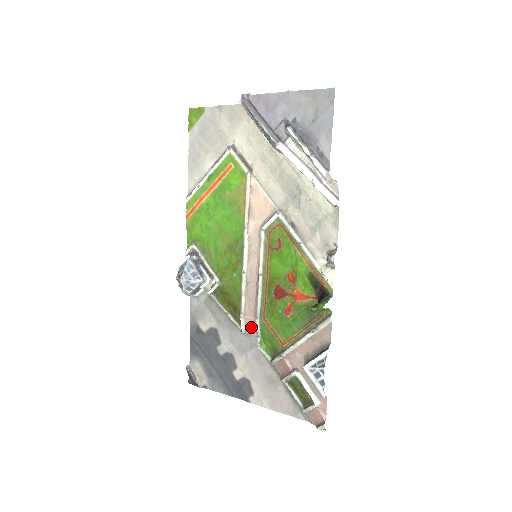
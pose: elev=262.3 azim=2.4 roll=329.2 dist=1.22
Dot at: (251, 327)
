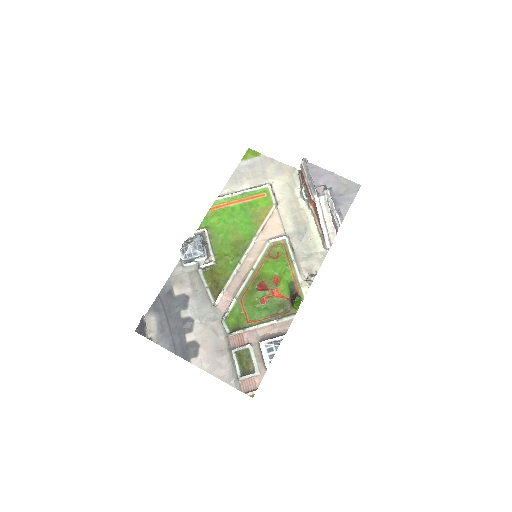
Dot at: (224, 304)
